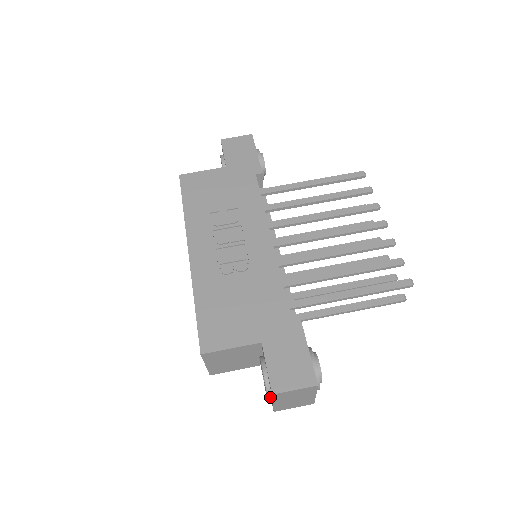
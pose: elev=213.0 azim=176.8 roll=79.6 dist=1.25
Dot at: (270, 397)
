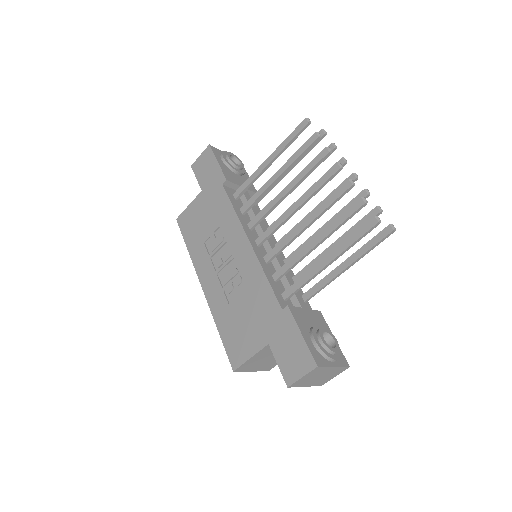
Dot at: occluded
